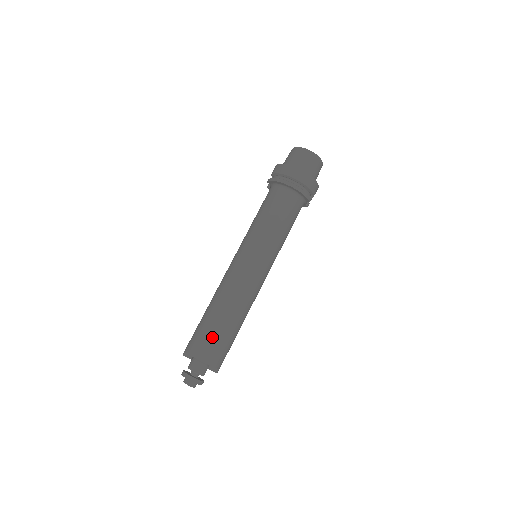
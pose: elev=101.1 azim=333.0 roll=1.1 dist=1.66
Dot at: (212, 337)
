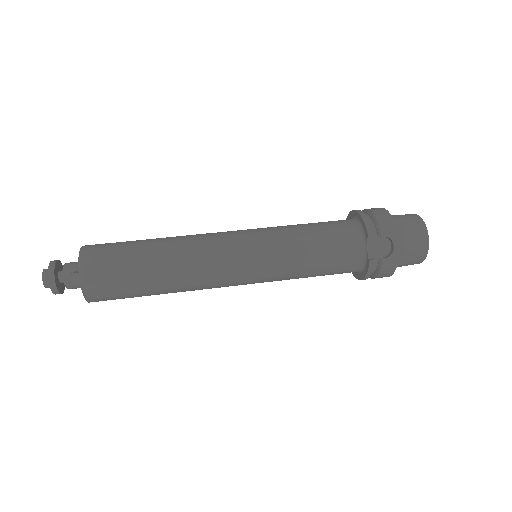
Dot at: (120, 242)
